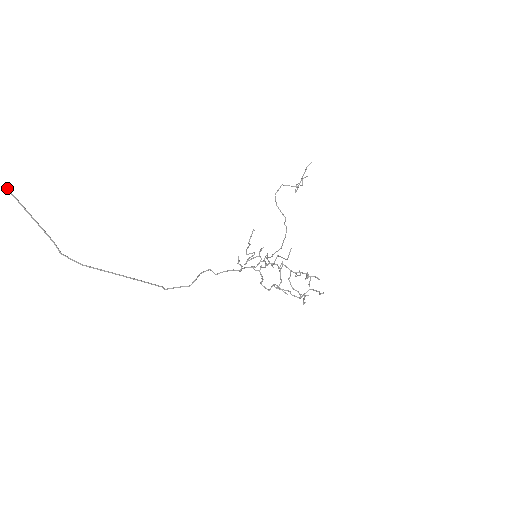
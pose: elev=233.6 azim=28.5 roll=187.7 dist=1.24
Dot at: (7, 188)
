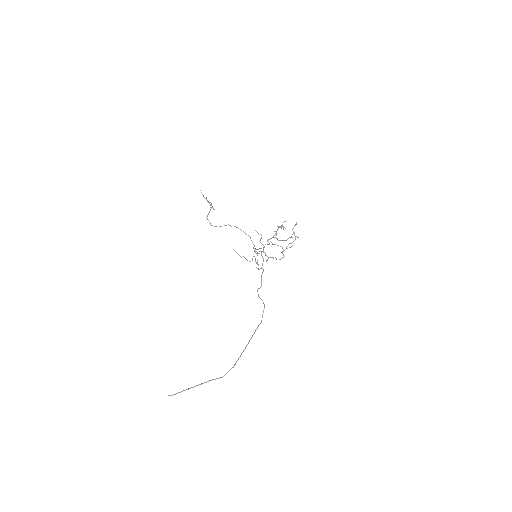
Dot at: occluded
